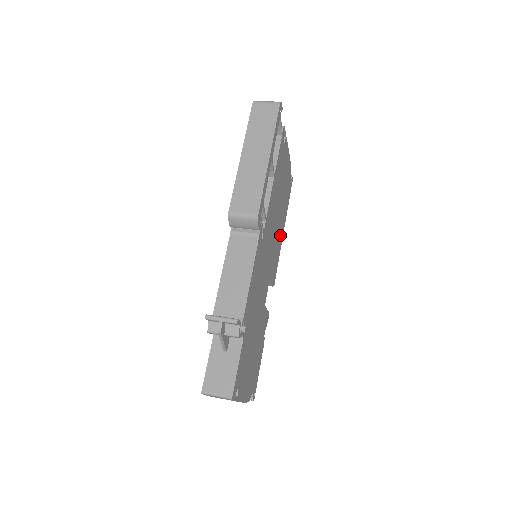
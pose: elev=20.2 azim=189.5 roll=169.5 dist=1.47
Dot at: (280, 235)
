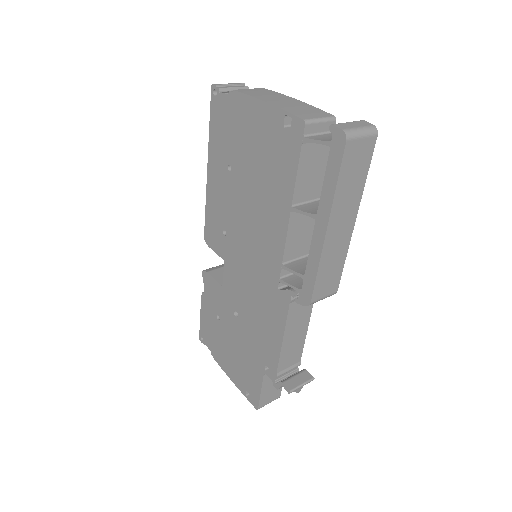
Dot at: occluded
